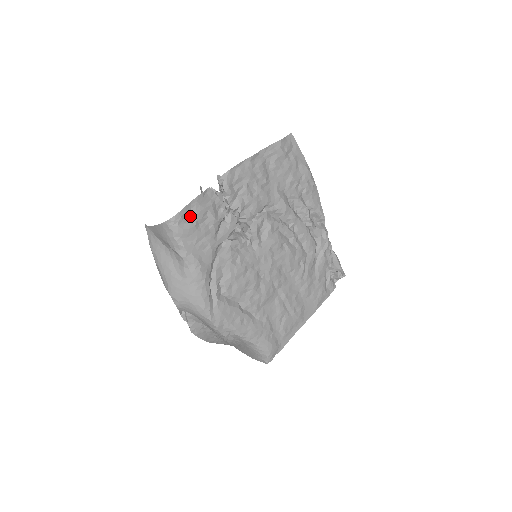
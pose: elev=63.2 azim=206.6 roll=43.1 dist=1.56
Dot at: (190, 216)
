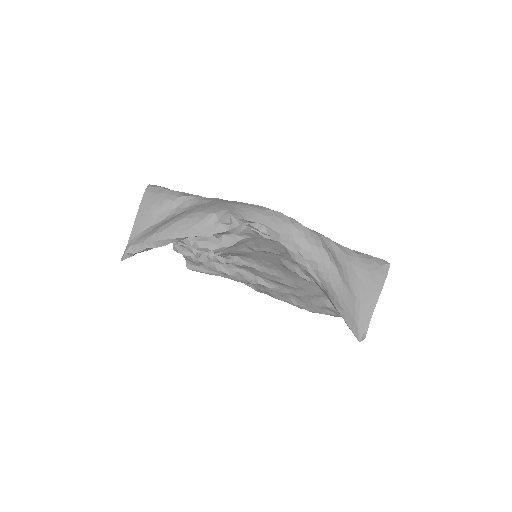
Dot at: occluded
